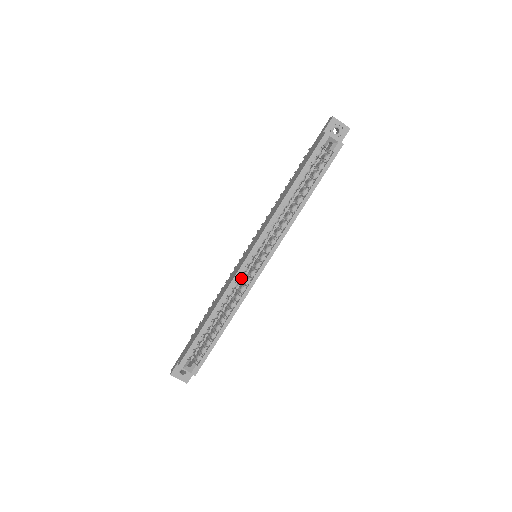
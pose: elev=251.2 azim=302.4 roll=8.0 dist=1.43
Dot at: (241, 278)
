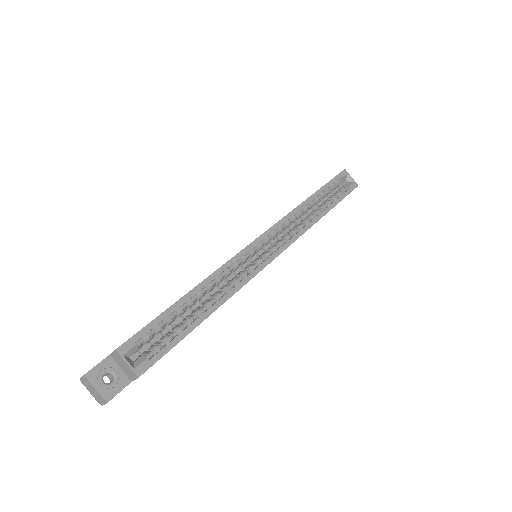
Dot at: (243, 260)
